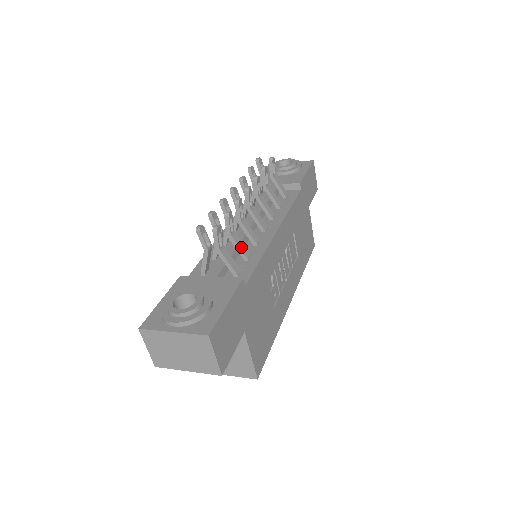
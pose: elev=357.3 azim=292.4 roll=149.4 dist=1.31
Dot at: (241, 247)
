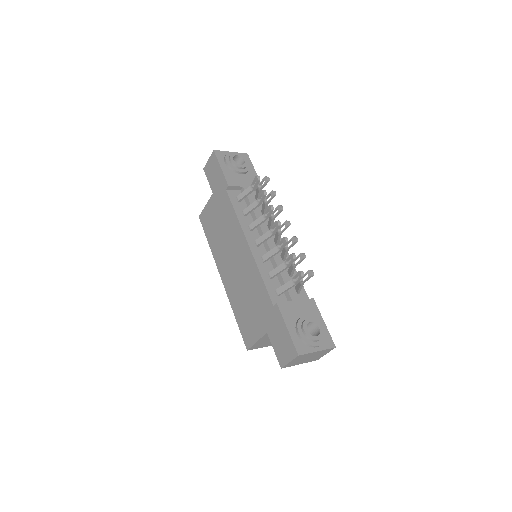
Dot at: (293, 270)
